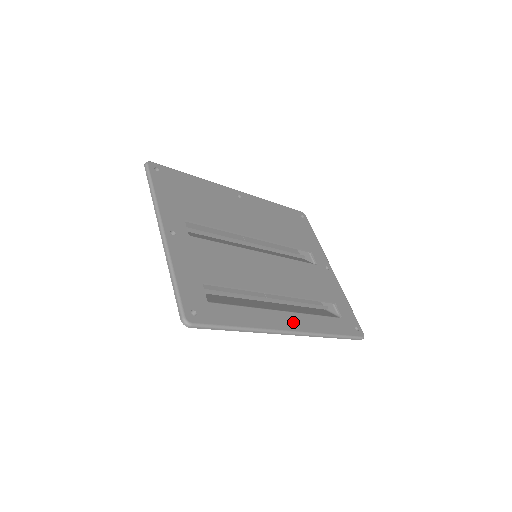
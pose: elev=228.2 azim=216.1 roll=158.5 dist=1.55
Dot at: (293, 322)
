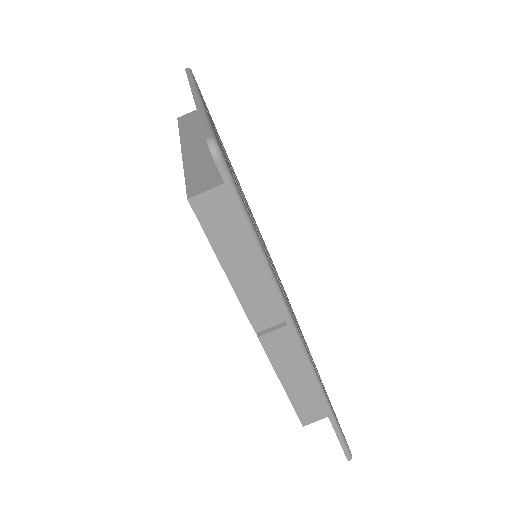
Dot at: occluded
